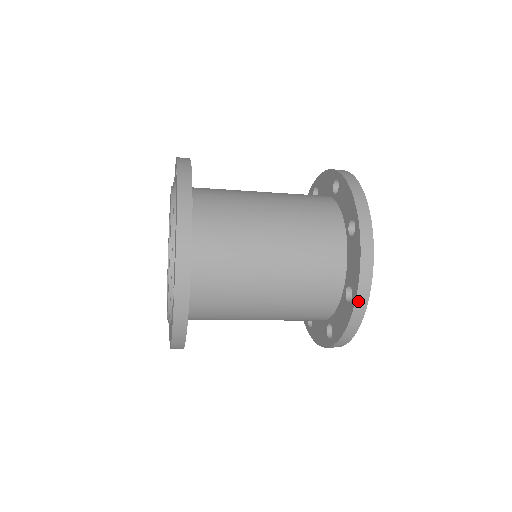
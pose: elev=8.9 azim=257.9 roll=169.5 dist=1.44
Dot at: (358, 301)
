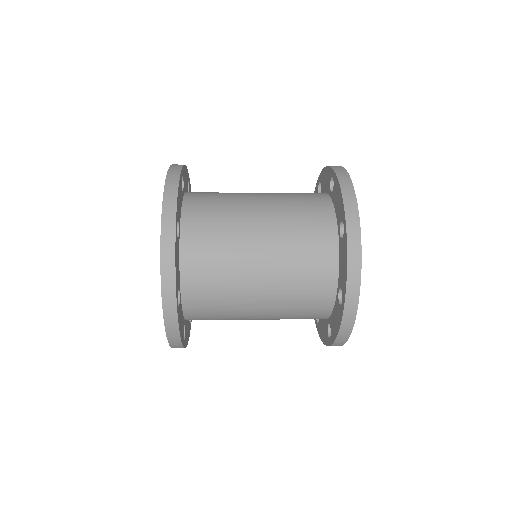
Dot at: (333, 345)
